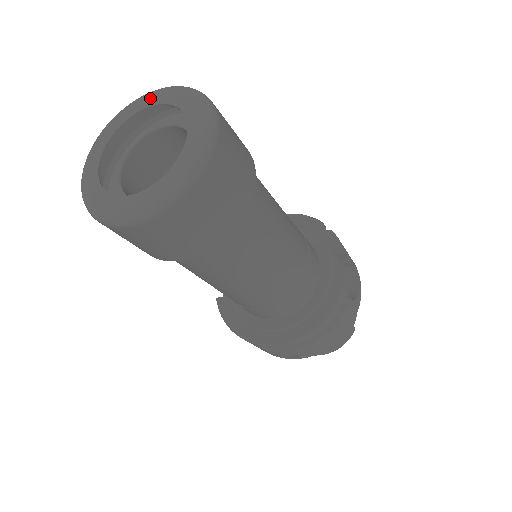
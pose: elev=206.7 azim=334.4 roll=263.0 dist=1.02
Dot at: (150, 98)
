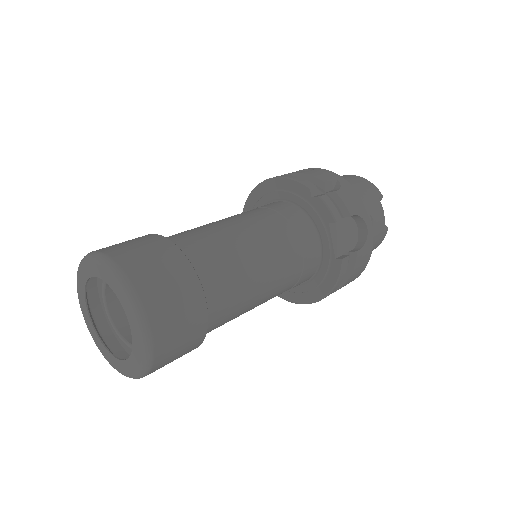
Dot at: (89, 267)
